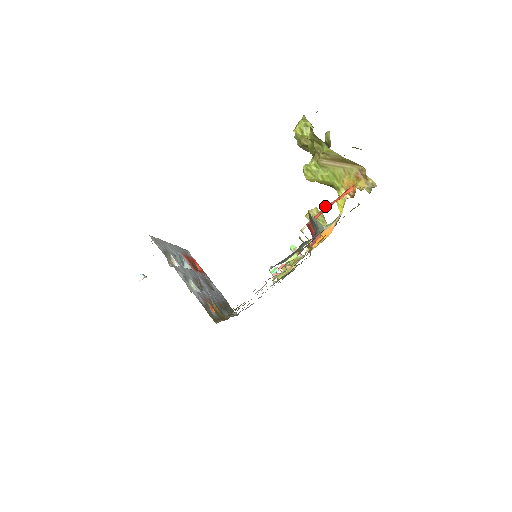
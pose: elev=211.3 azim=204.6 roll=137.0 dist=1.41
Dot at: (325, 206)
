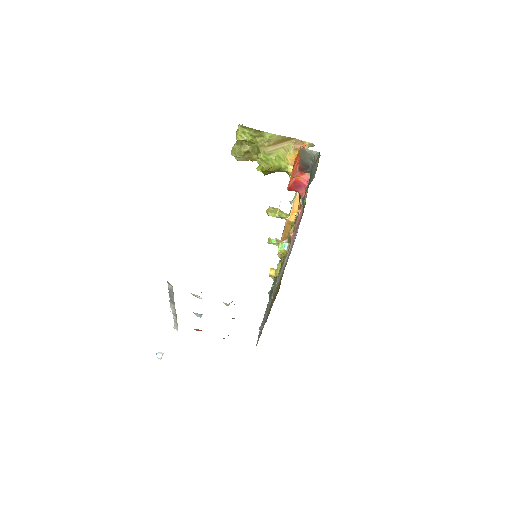
Dot at: (293, 169)
